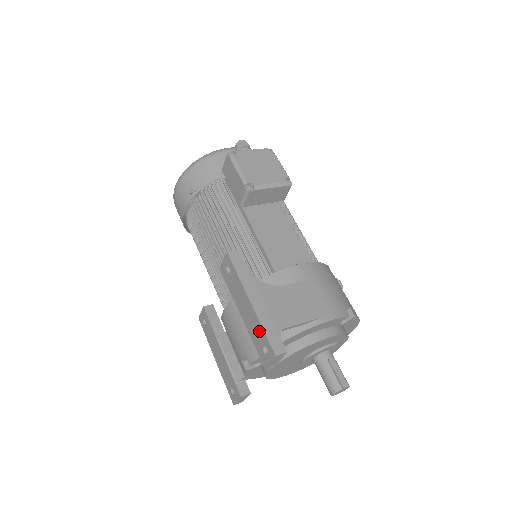
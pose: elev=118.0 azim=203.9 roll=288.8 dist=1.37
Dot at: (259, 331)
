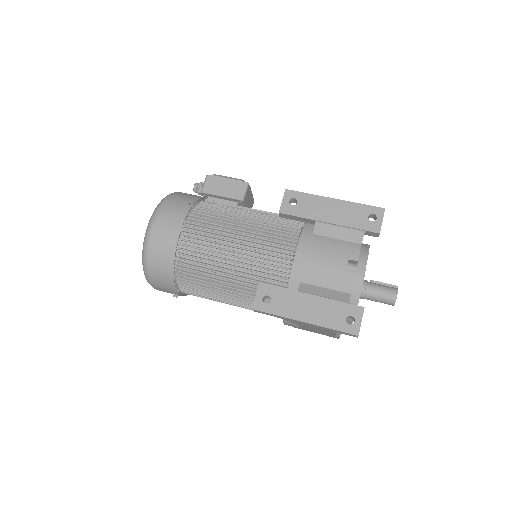
Dot at: (357, 210)
